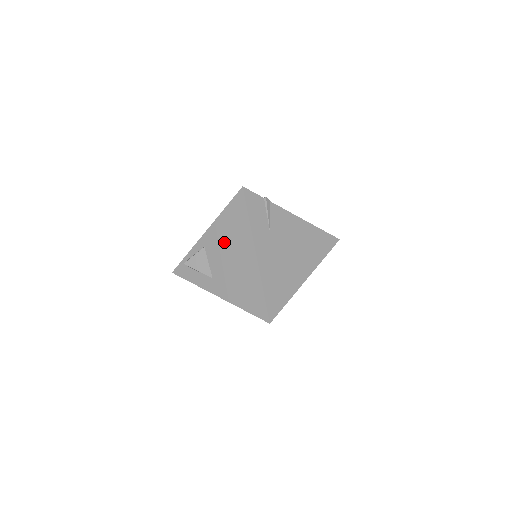
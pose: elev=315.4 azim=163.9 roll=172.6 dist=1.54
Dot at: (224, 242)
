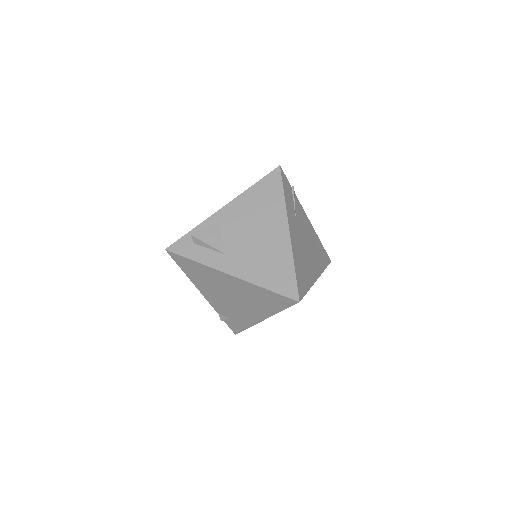
Dot at: (248, 217)
